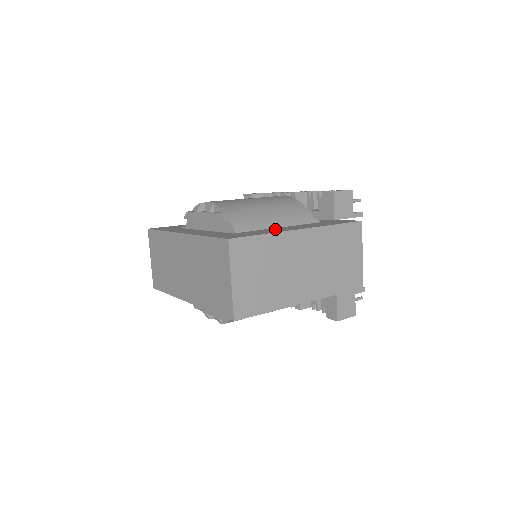
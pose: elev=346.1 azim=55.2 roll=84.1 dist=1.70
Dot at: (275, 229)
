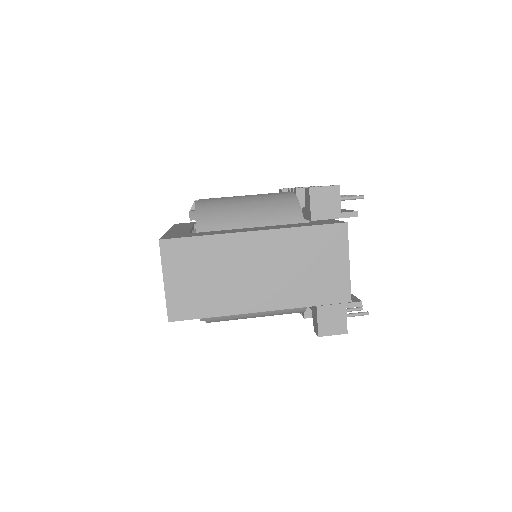
Dot at: (235, 230)
